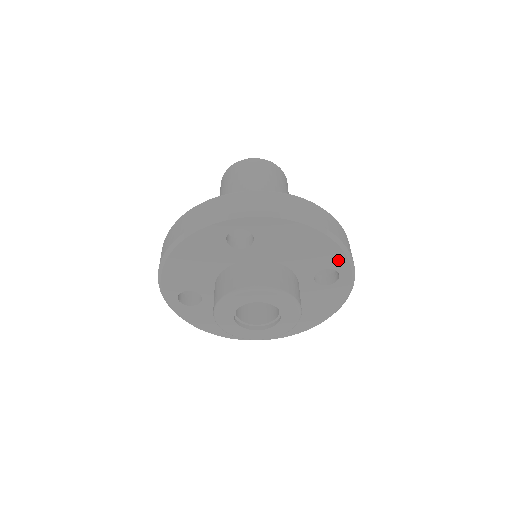
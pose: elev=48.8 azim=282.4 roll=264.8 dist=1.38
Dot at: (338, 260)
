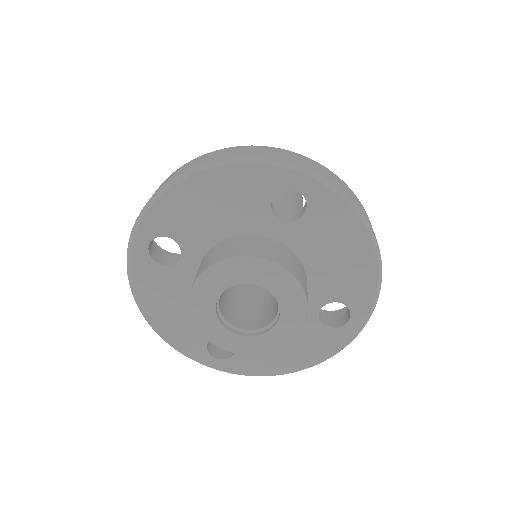
Dot at: (363, 299)
